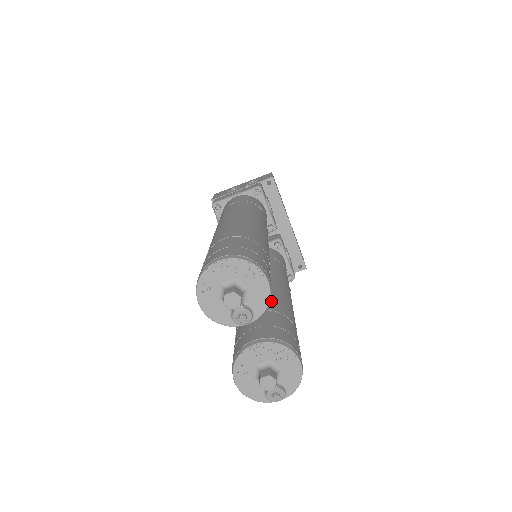
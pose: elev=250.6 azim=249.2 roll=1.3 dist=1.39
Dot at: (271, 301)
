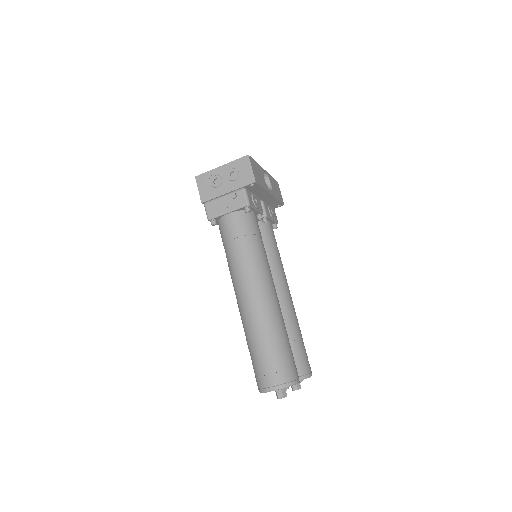
Dot at: occluded
